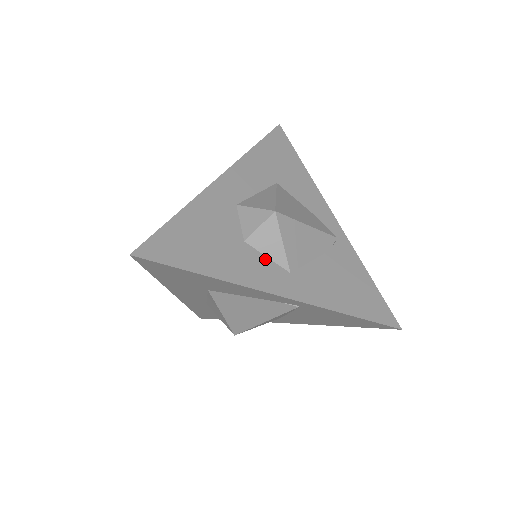
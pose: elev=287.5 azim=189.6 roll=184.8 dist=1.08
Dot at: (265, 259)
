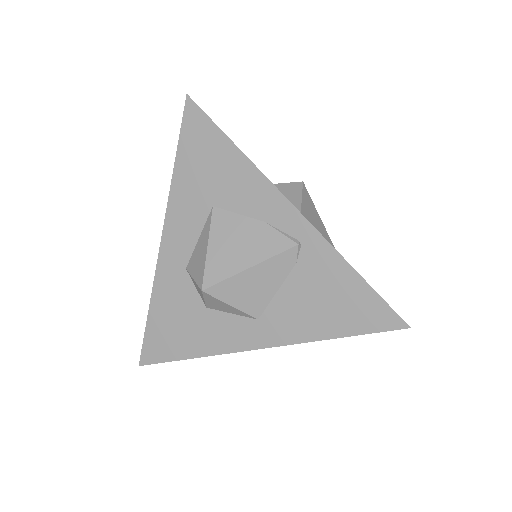
Dot at: (230, 317)
